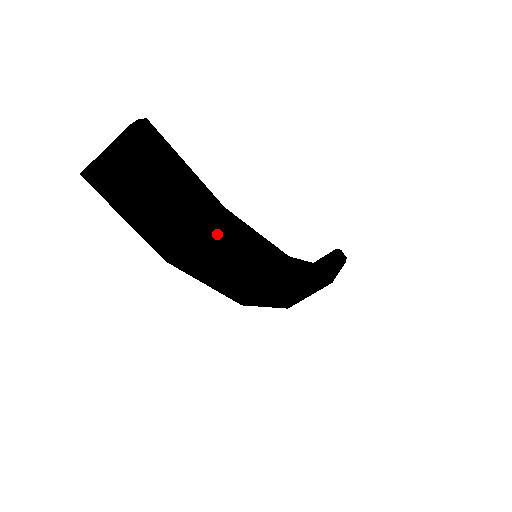
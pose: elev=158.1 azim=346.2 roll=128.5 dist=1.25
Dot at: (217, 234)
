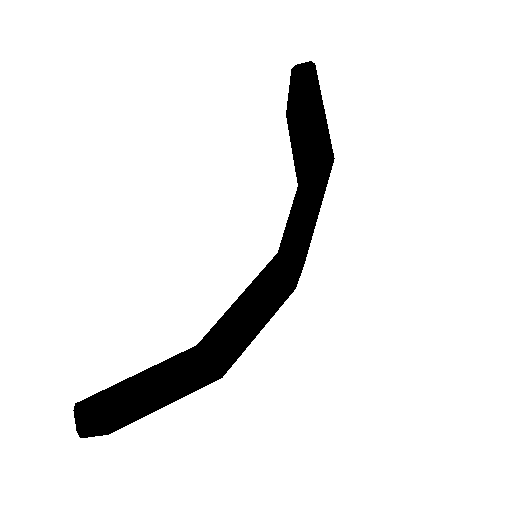
Dot at: (225, 362)
